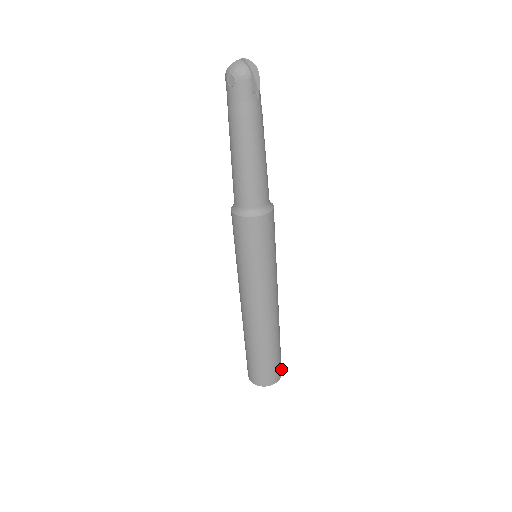
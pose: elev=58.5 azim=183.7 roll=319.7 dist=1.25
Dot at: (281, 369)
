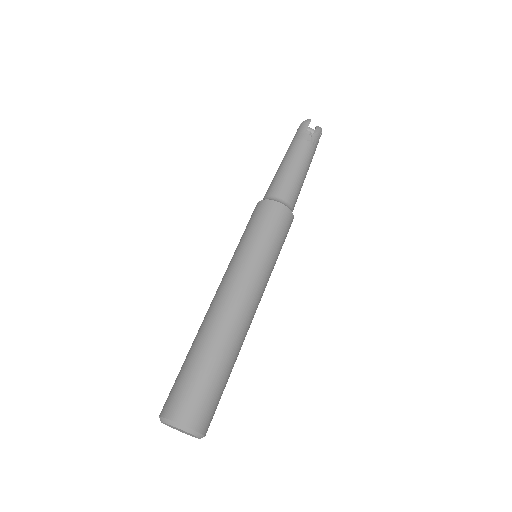
Dot at: (201, 421)
